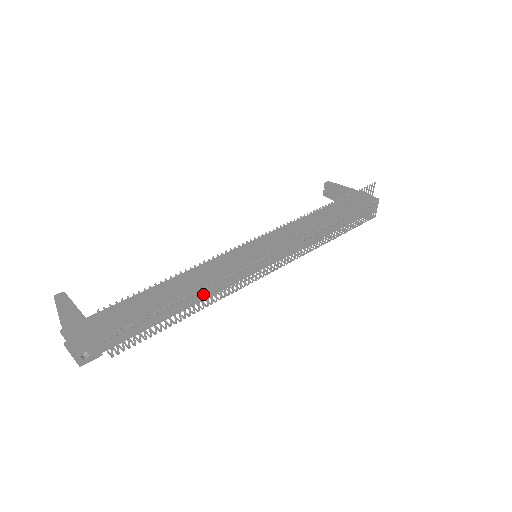
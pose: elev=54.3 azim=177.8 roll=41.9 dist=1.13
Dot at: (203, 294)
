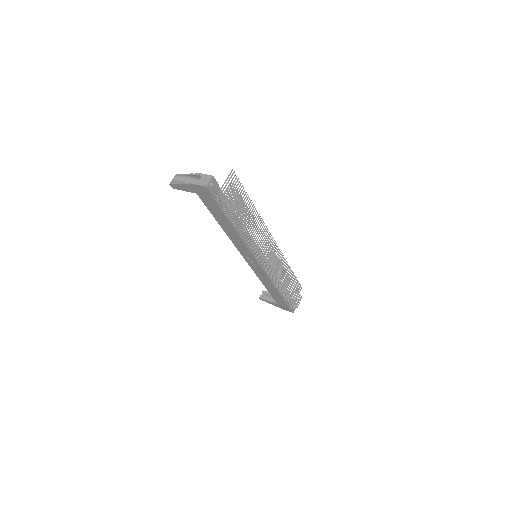
Dot at: occluded
